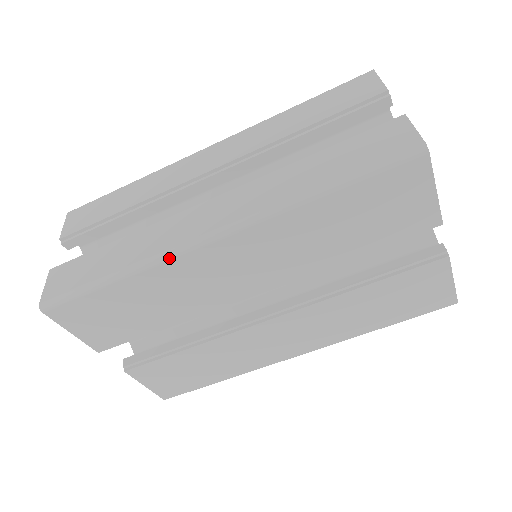
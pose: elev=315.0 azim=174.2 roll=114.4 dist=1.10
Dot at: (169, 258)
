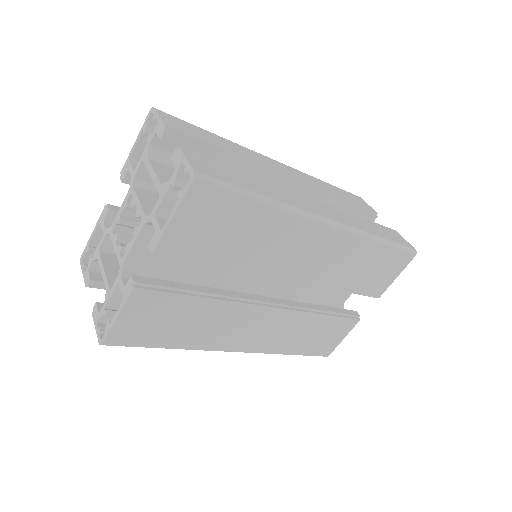
Dot at: (305, 216)
